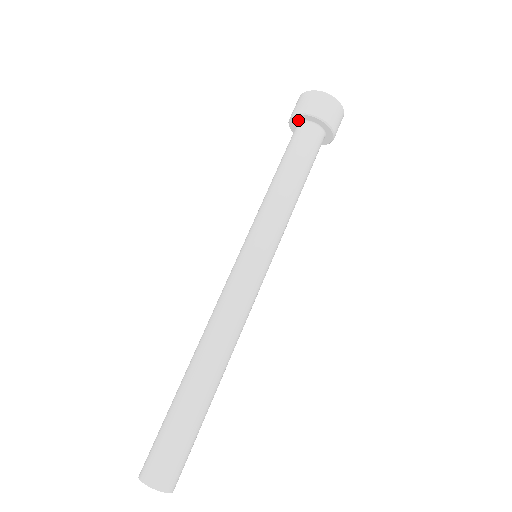
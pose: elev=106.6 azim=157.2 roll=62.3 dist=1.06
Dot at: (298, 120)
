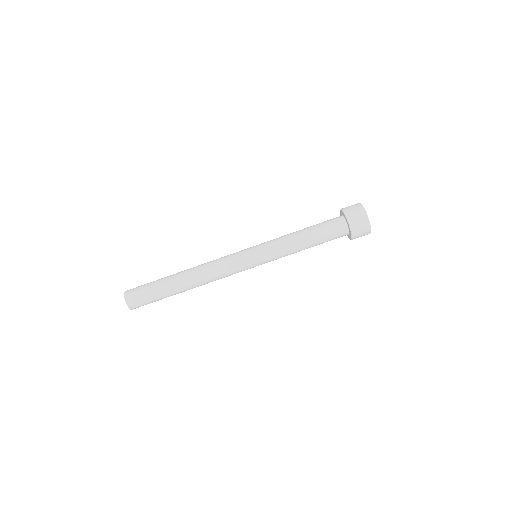
Dot at: (347, 221)
